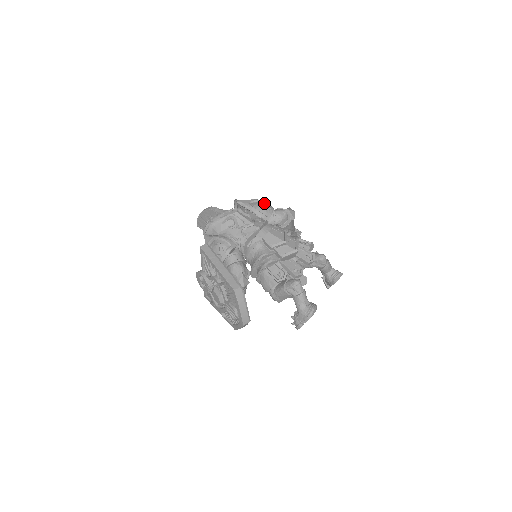
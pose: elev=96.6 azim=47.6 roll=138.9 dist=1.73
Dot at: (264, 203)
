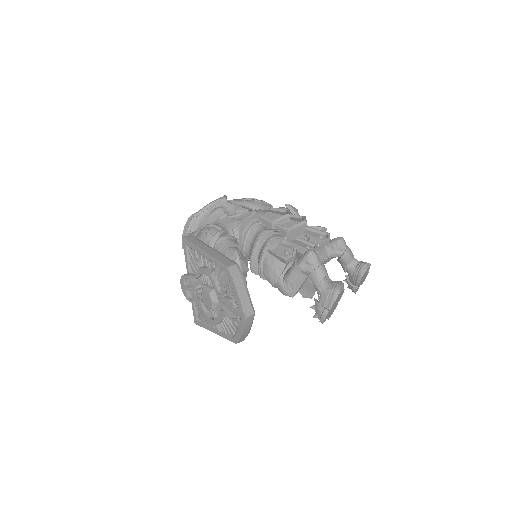
Dot at: occluded
